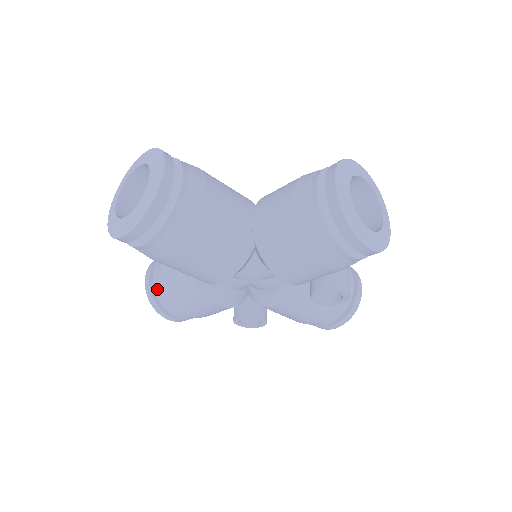
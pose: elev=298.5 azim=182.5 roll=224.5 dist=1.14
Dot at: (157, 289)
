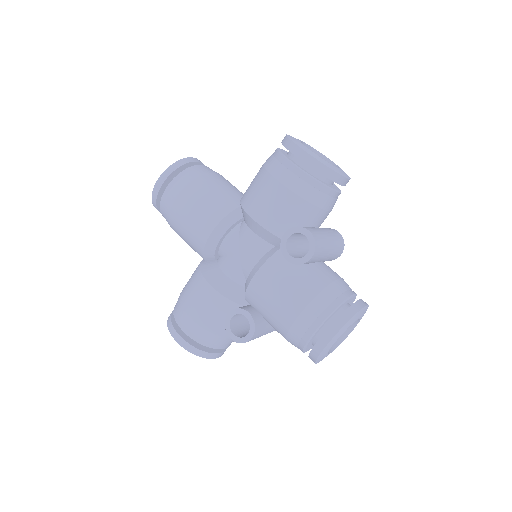
Dot at: occluded
